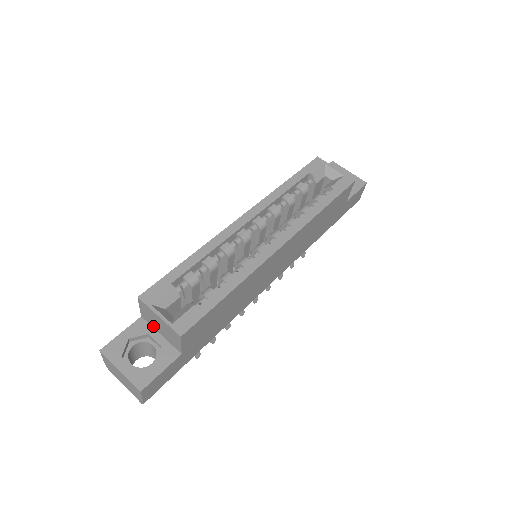
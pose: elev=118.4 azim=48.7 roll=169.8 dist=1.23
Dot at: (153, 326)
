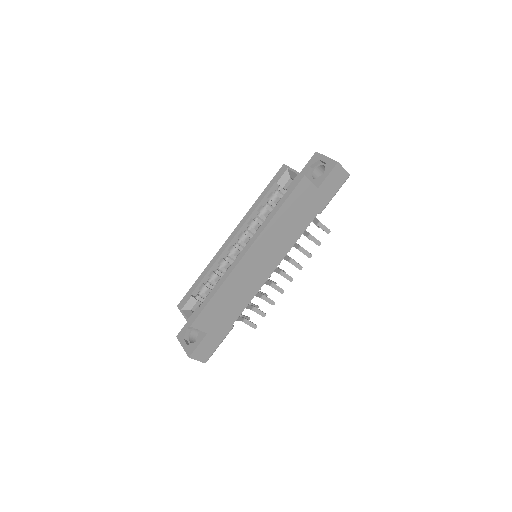
Dot at: occluded
